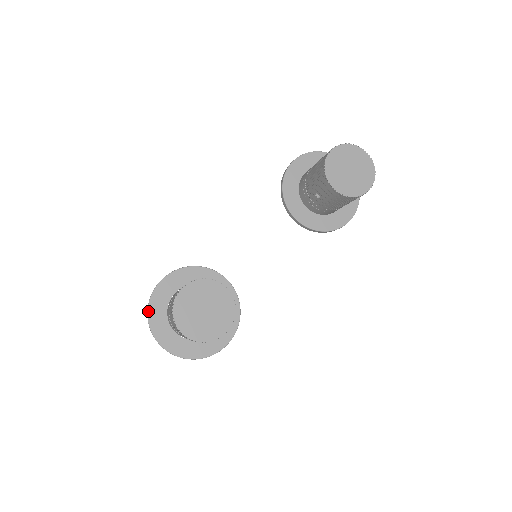
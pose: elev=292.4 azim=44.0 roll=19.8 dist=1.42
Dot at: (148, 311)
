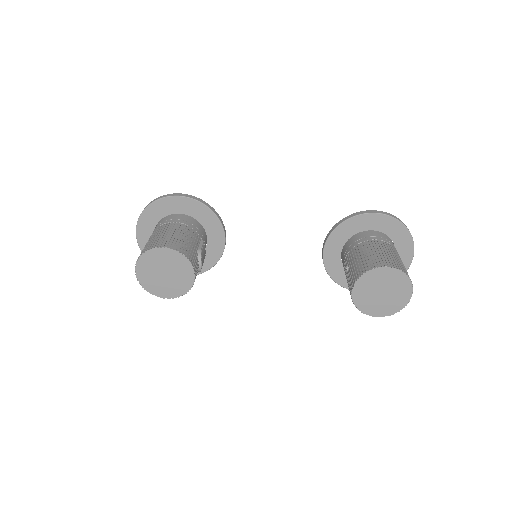
Dot at: (148, 206)
